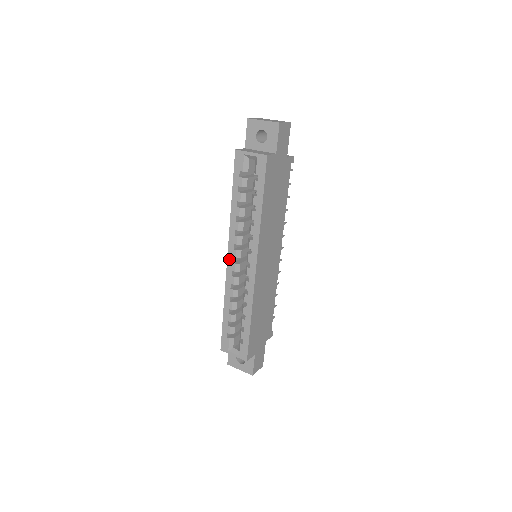
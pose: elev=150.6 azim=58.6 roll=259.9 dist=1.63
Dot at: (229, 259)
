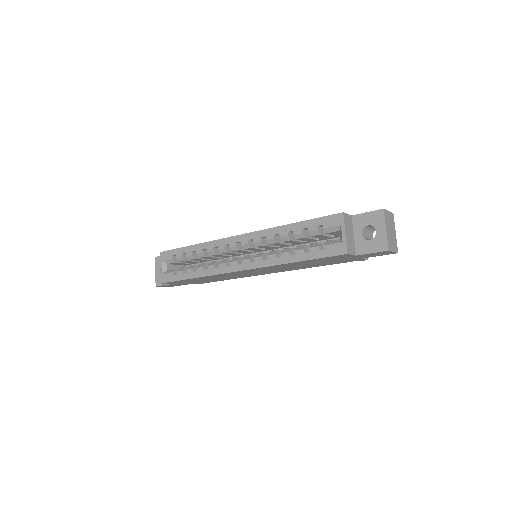
Dot at: (238, 237)
